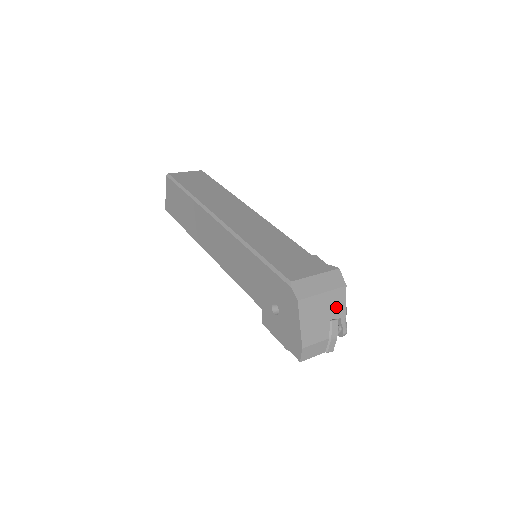
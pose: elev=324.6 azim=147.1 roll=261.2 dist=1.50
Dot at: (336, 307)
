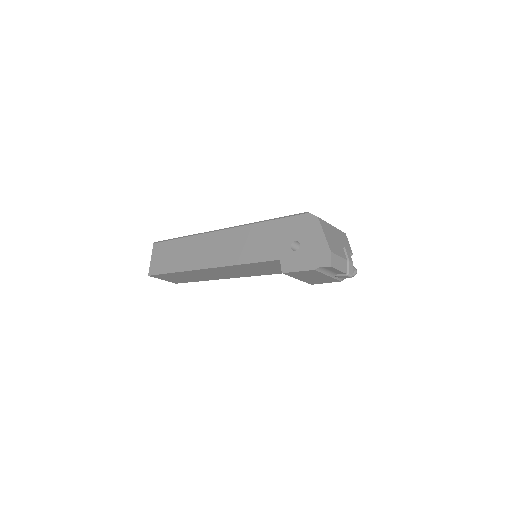
Dot at: (344, 242)
